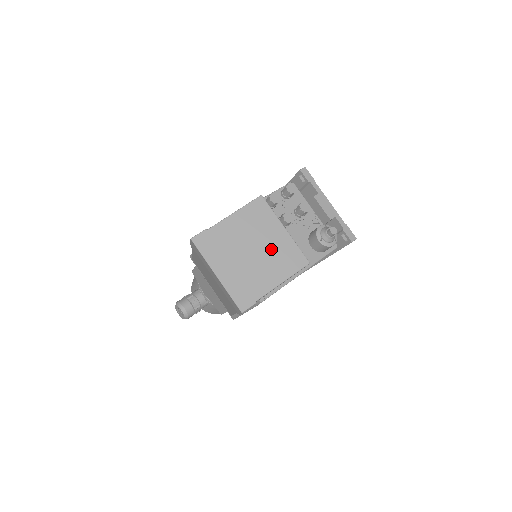
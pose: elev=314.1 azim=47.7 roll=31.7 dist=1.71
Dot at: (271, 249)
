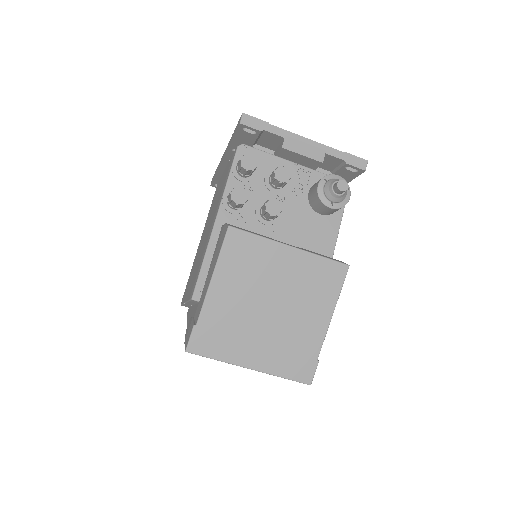
Dot at: (291, 286)
